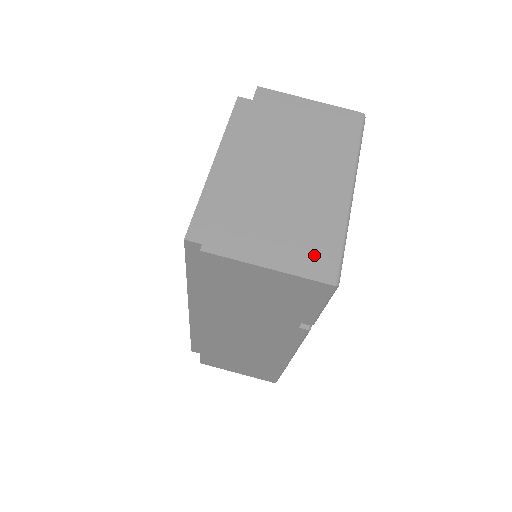
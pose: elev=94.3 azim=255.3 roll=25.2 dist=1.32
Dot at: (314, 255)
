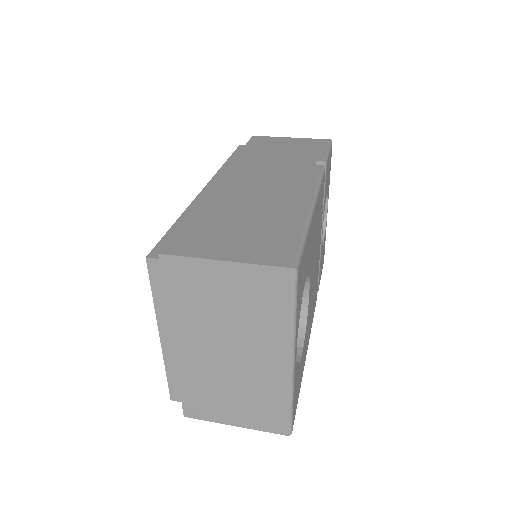
Dot at: occluded
